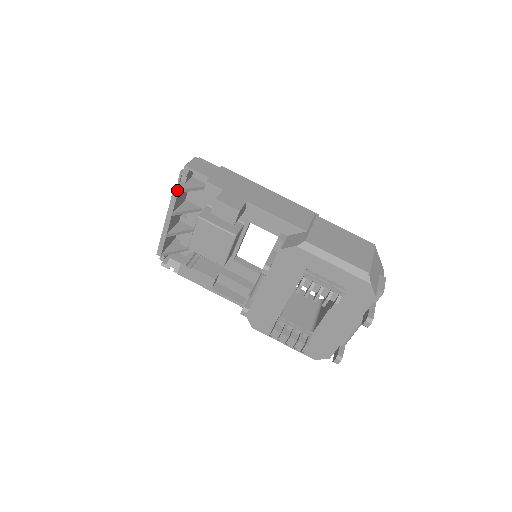
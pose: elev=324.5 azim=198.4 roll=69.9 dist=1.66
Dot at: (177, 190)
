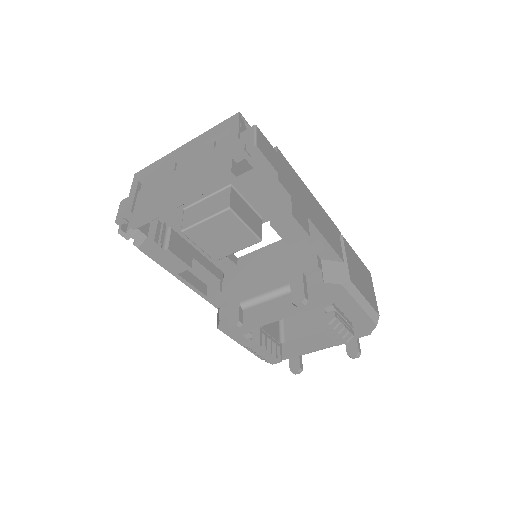
Dot at: (233, 176)
